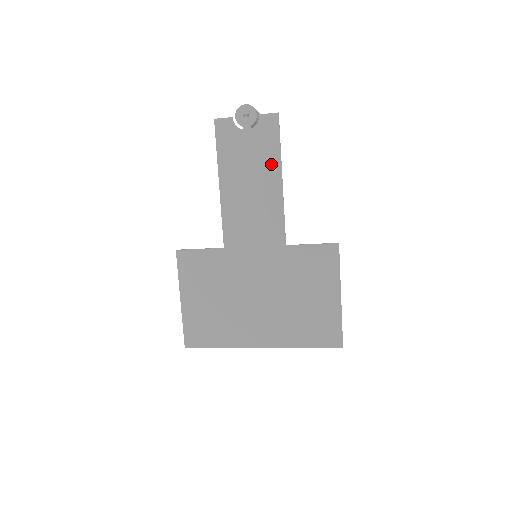
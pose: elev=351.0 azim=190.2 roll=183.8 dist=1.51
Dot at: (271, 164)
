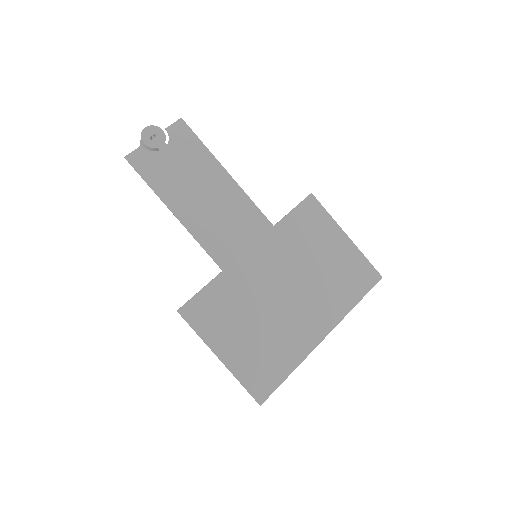
Dot at: (208, 165)
